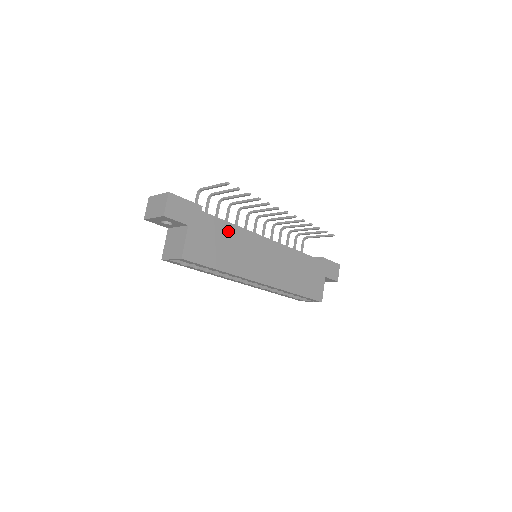
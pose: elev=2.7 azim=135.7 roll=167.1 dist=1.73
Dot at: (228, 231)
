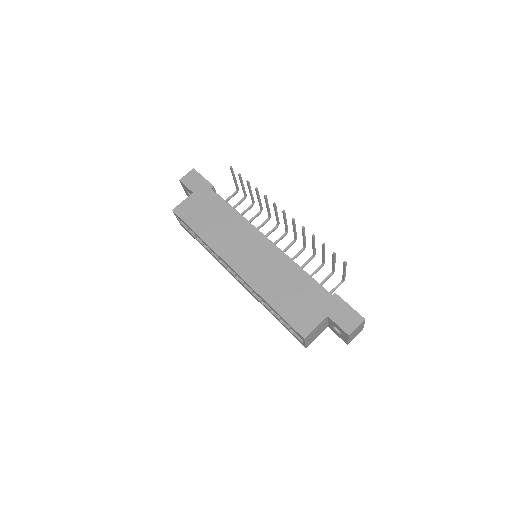
Dot at: (225, 211)
